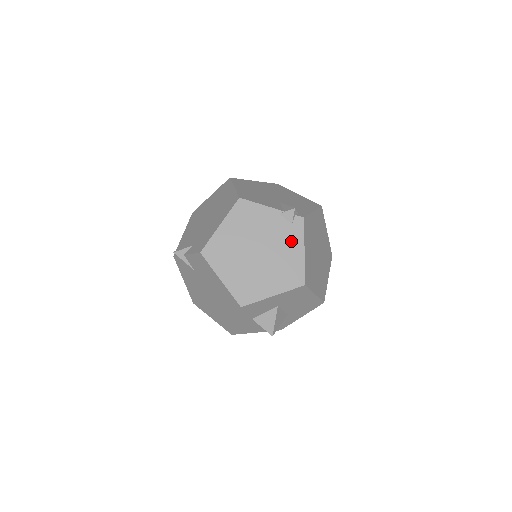
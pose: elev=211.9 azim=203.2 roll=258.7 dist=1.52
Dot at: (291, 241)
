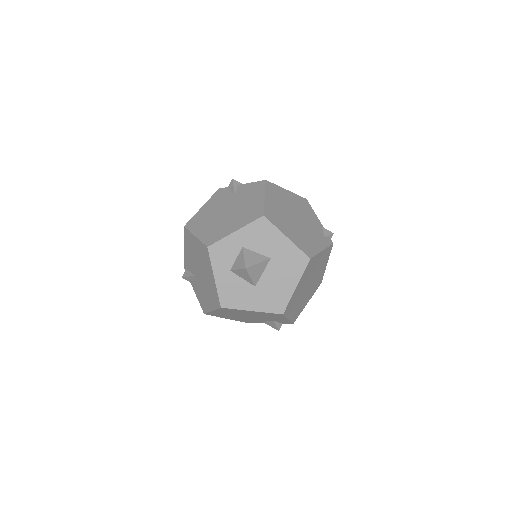
Dot at: (319, 239)
